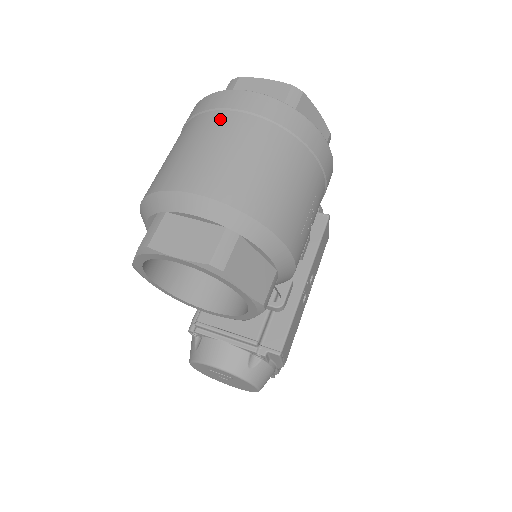
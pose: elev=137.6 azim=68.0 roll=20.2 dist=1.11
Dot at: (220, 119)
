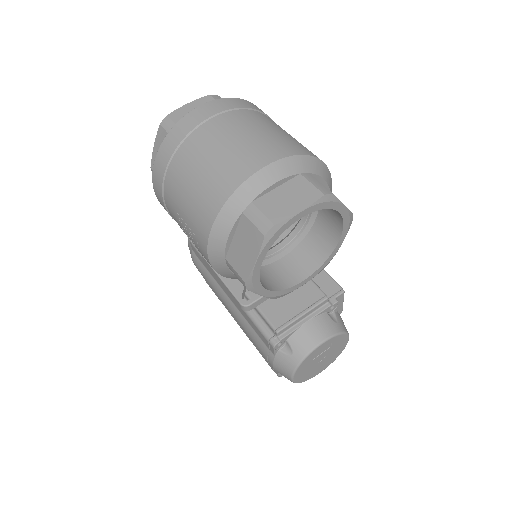
Dot at: (208, 129)
